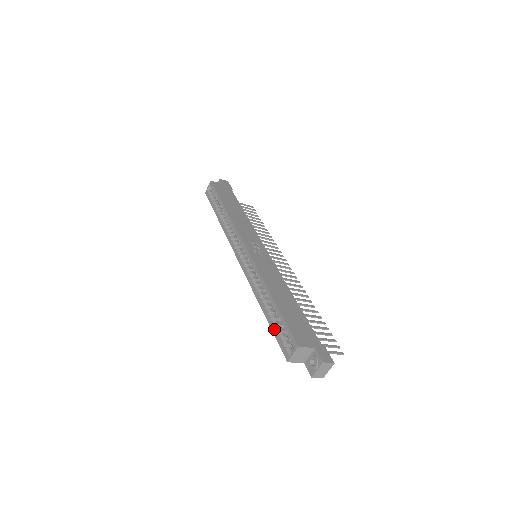
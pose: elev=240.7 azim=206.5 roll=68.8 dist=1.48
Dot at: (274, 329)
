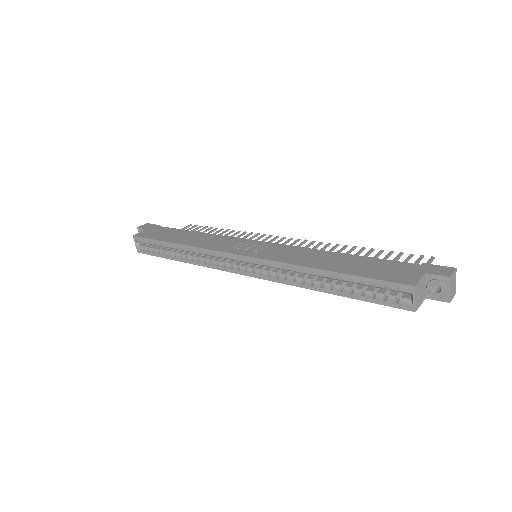
Dot at: (364, 297)
